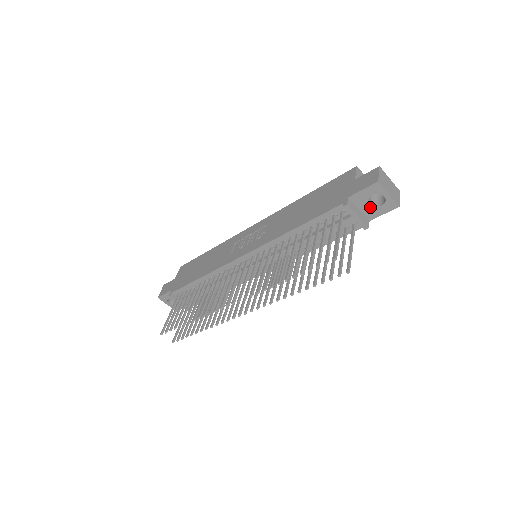
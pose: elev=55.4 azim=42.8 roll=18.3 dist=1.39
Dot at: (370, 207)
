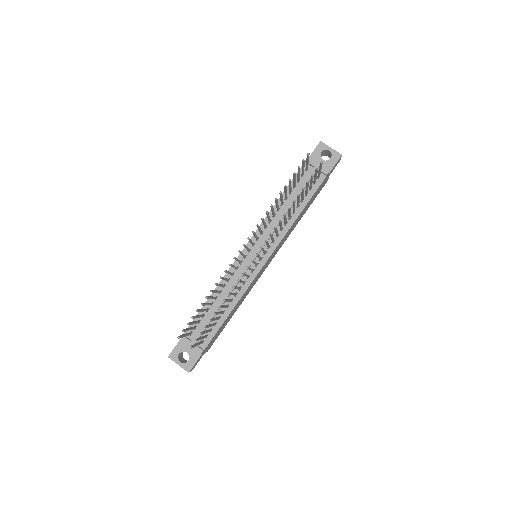
Dot at: (324, 163)
